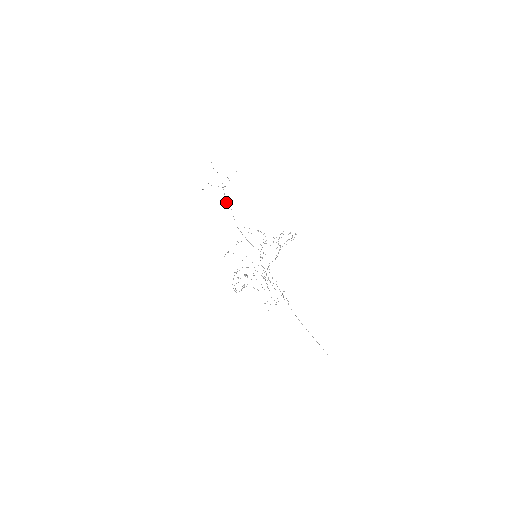
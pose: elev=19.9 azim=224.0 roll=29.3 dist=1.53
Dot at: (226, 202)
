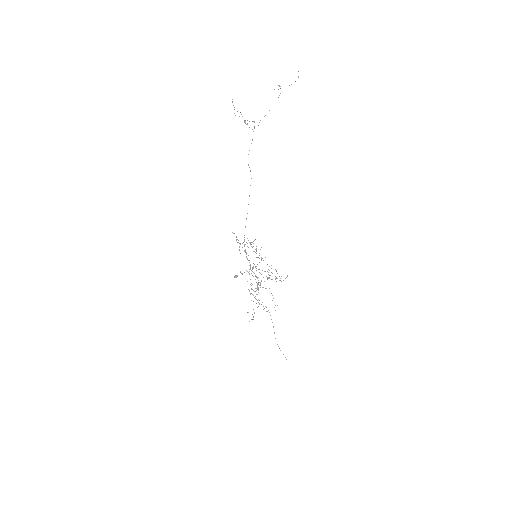
Dot at: (248, 165)
